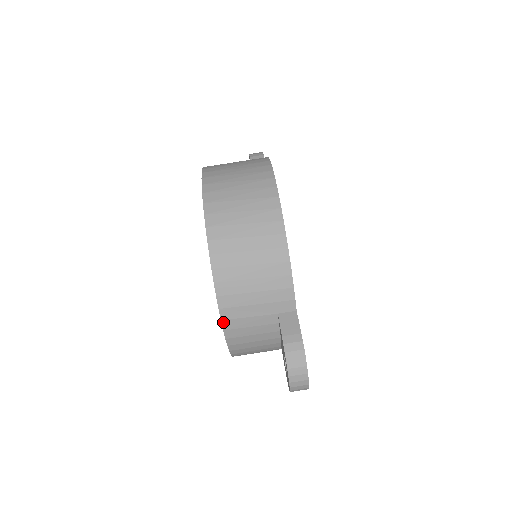
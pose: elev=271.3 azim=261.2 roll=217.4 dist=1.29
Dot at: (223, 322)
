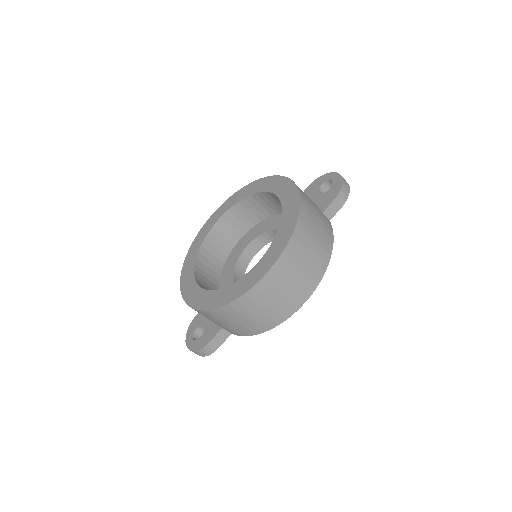
Dot at: (194, 309)
